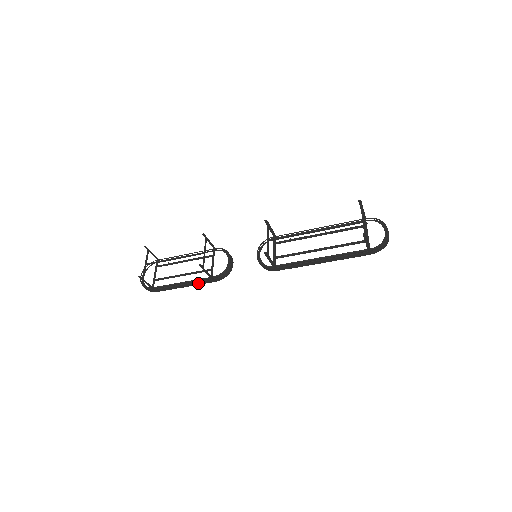
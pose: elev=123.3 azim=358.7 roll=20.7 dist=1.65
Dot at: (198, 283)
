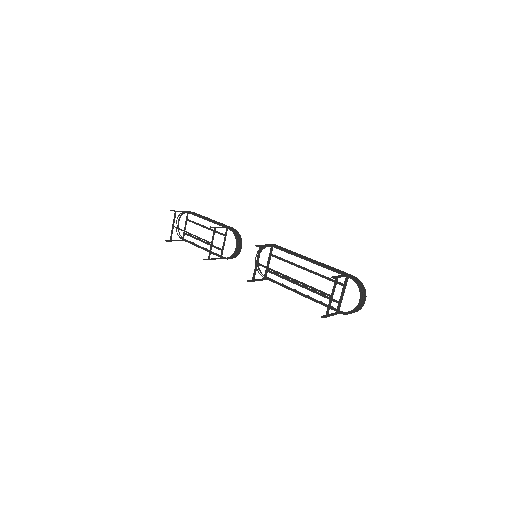
Dot at: (214, 253)
